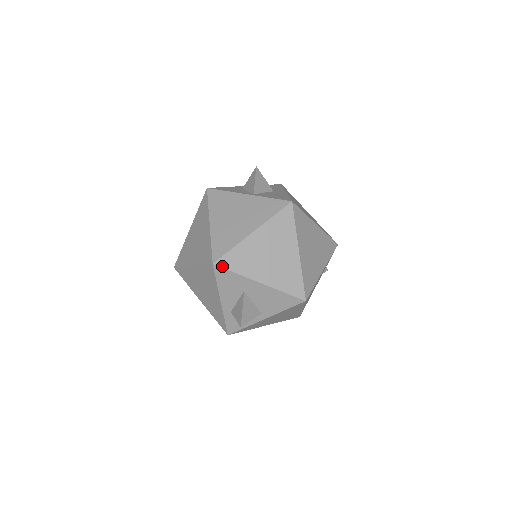
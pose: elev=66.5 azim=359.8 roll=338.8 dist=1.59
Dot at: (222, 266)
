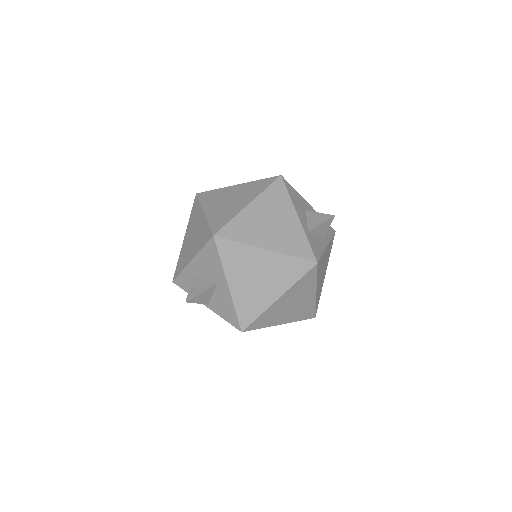
Dot at: (286, 181)
